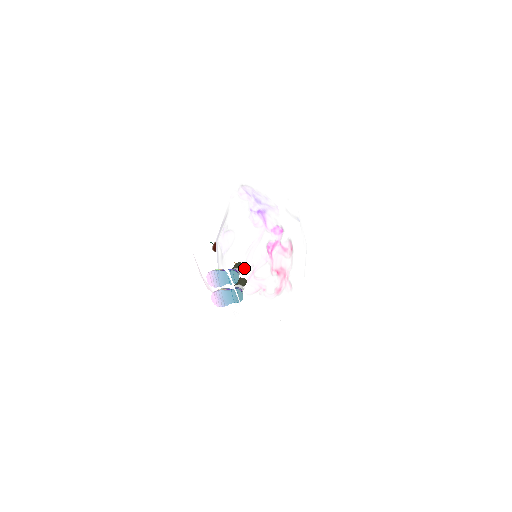
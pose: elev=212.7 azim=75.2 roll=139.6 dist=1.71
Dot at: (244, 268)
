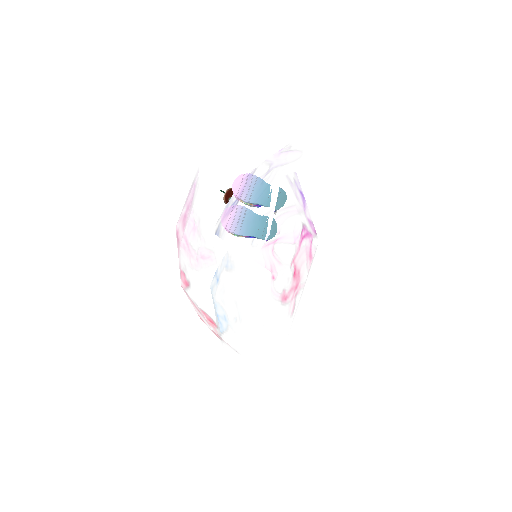
Dot at: occluded
